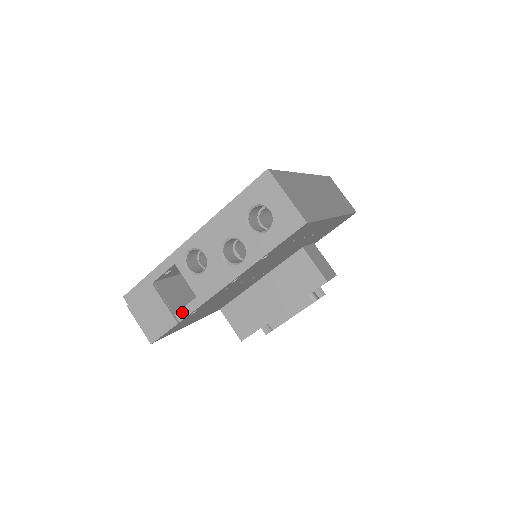
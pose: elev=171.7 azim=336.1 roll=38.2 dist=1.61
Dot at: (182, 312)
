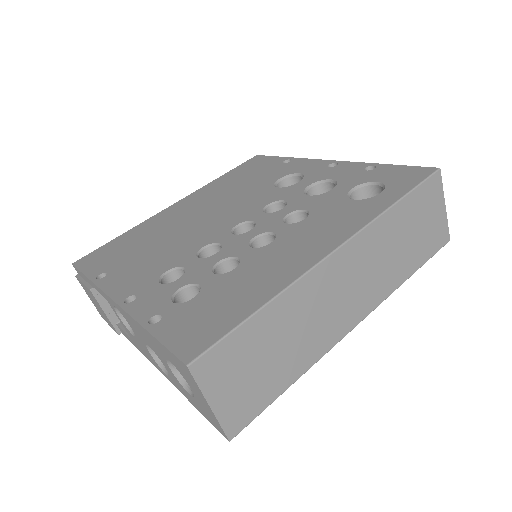
Dot at: (122, 331)
